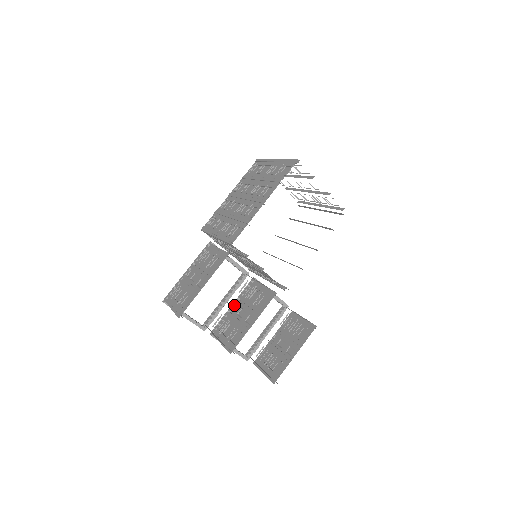
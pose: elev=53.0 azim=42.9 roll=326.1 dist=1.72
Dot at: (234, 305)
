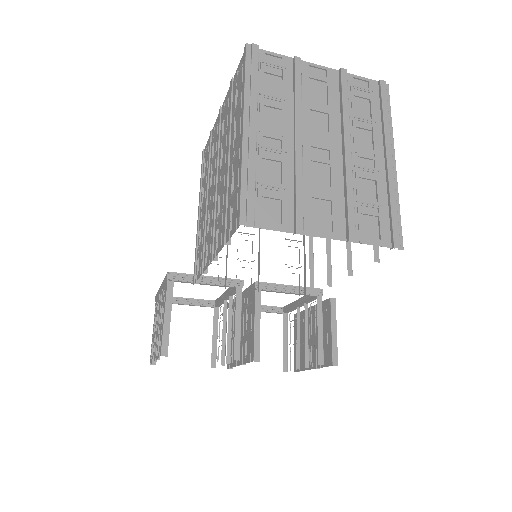
Dot at: occluded
